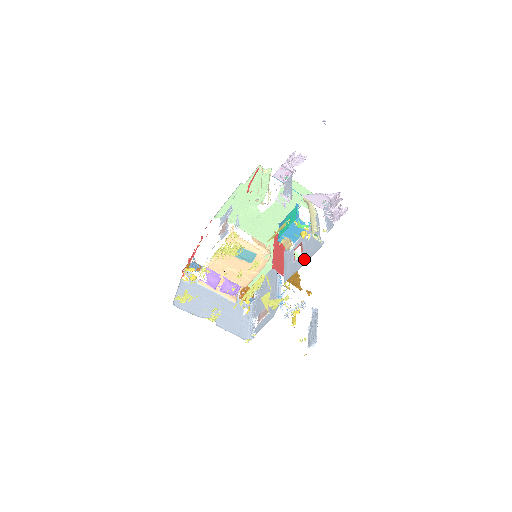
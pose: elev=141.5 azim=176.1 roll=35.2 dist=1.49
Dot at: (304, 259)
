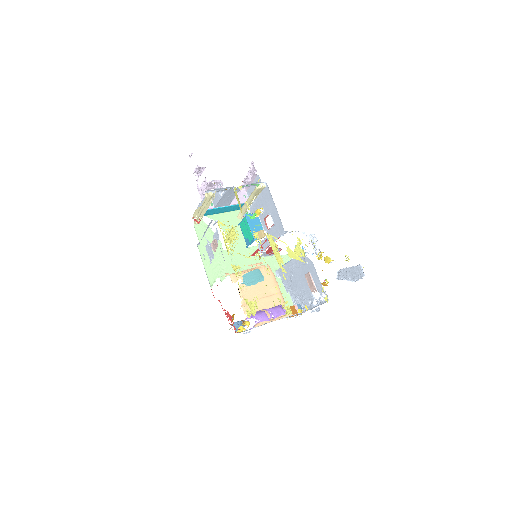
Dot at: (273, 207)
